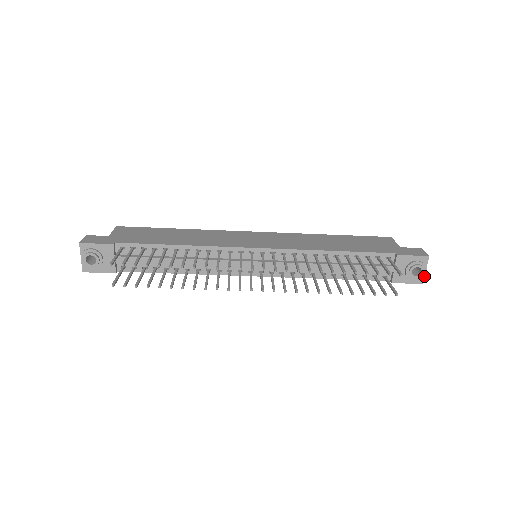
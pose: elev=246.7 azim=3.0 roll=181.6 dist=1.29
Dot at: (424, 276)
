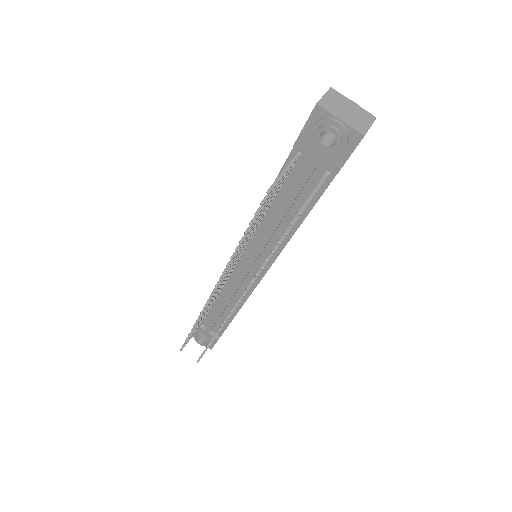
Dot at: (350, 127)
